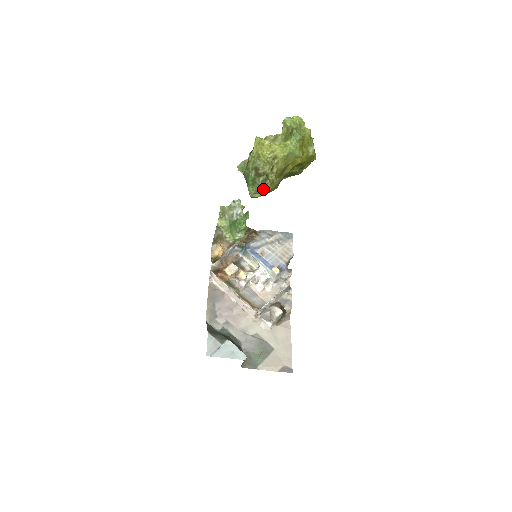
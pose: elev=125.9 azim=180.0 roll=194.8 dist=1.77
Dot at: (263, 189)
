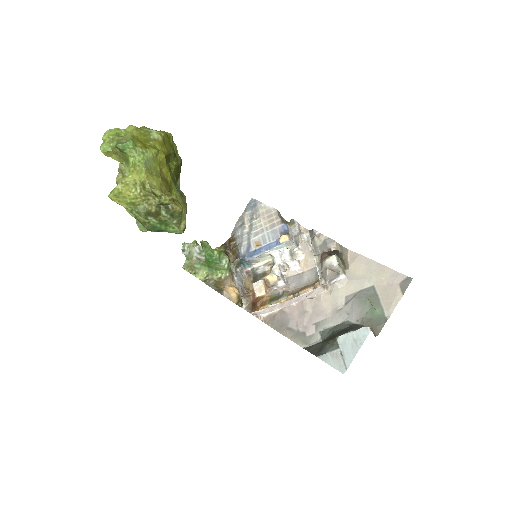
Dot at: (177, 216)
